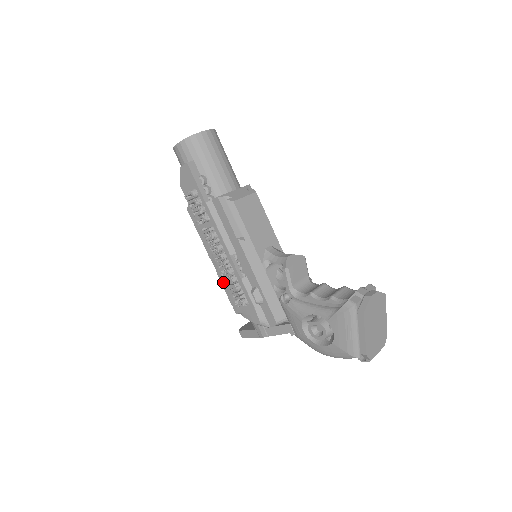
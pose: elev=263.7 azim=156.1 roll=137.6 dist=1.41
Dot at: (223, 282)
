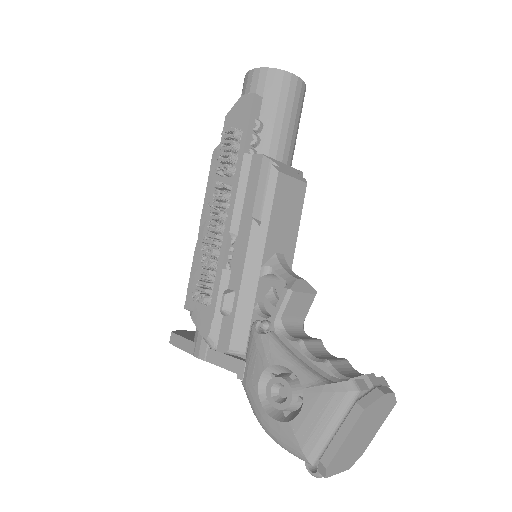
Dot at: (196, 260)
